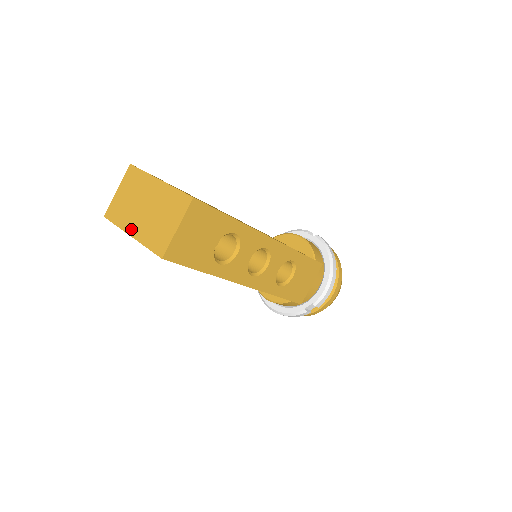
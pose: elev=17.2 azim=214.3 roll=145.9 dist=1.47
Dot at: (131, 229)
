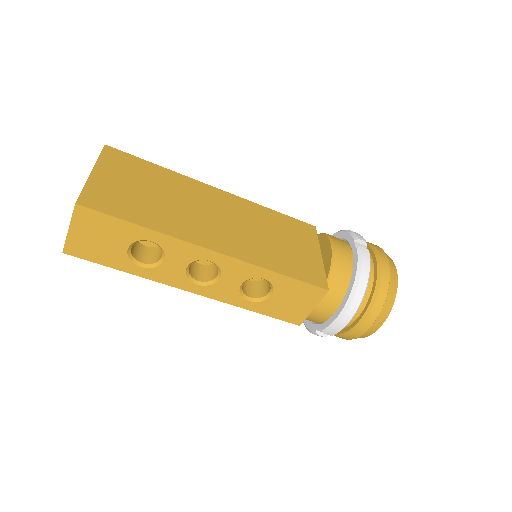
Dot at: occluded
